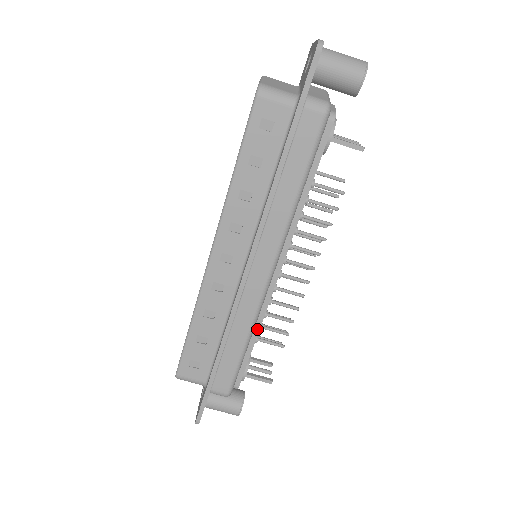
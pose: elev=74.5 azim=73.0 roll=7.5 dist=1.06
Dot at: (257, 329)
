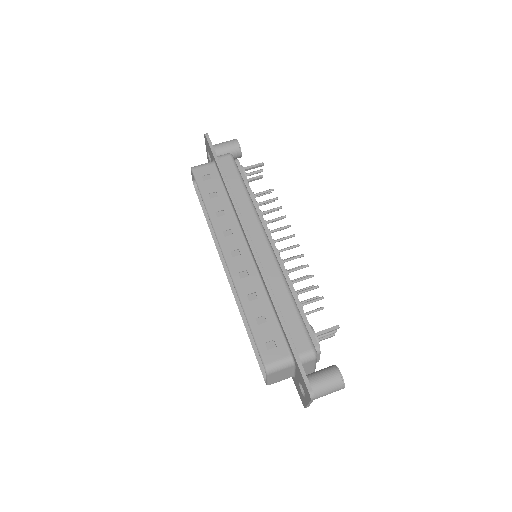
Dot at: (292, 290)
